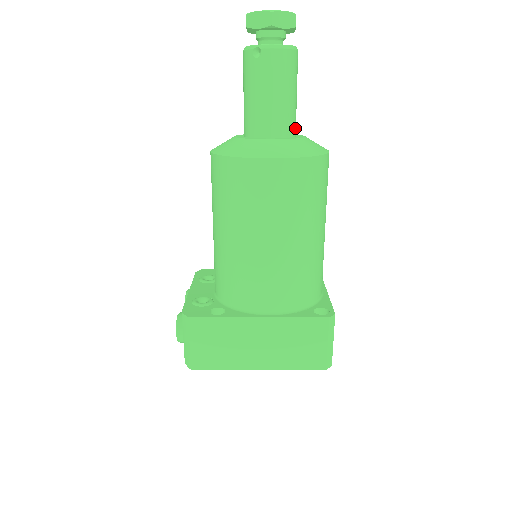
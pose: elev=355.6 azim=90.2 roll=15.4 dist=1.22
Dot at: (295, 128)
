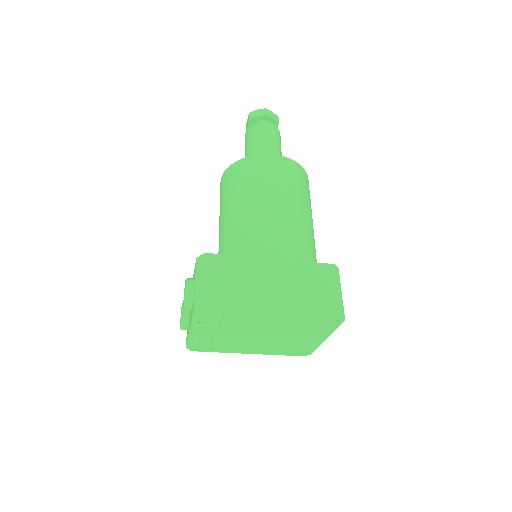
Dot at: occluded
